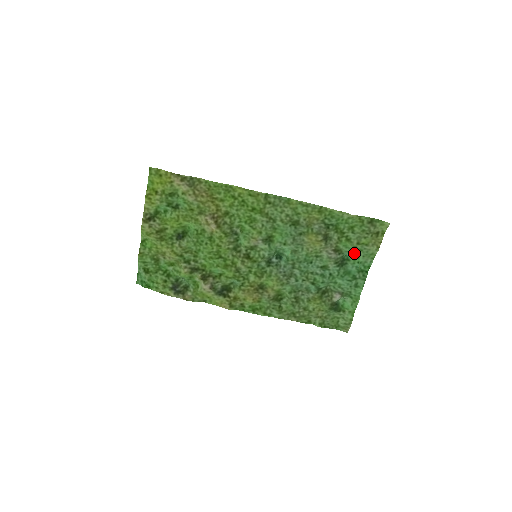
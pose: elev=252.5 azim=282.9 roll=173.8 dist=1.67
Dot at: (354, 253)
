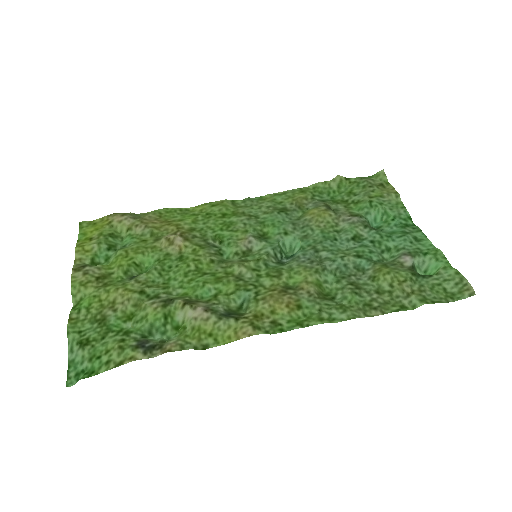
Dot at: (378, 215)
